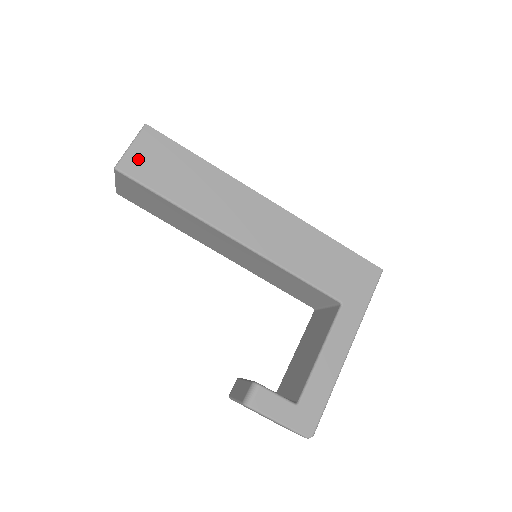
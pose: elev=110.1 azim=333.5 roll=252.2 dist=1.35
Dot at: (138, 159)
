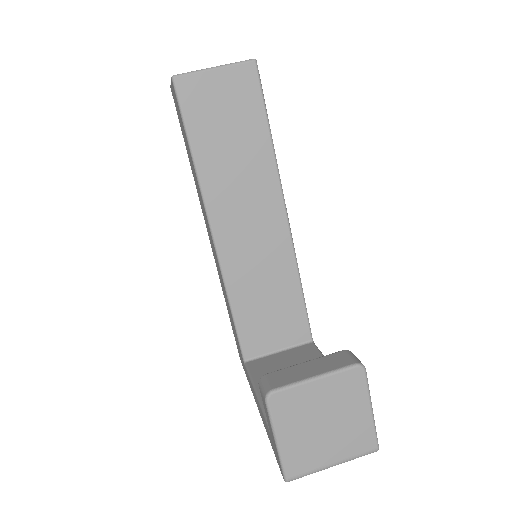
Dot at: occluded
